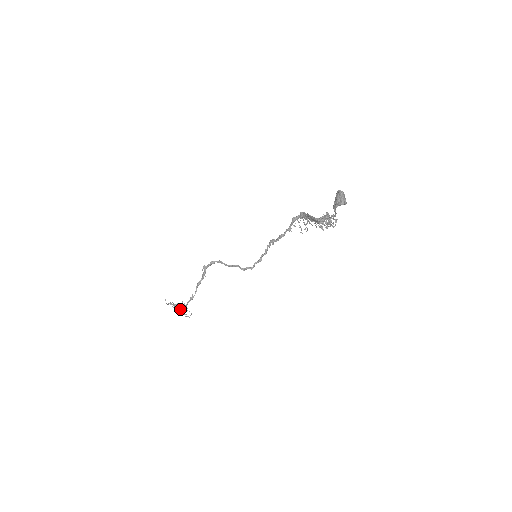
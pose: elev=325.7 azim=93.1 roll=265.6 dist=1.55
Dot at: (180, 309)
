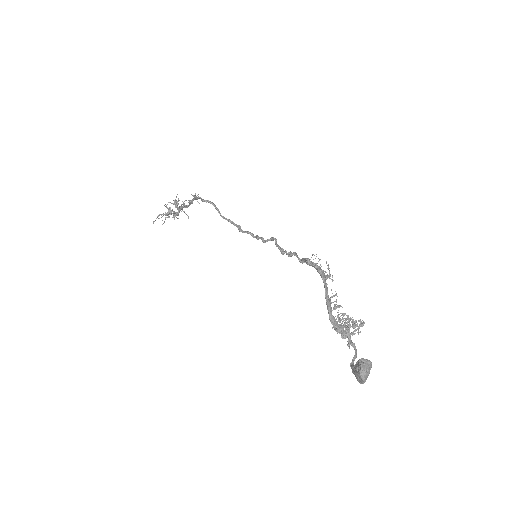
Dot at: (173, 216)
